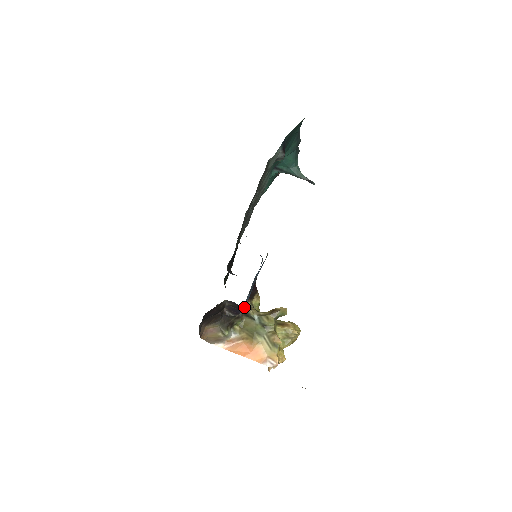
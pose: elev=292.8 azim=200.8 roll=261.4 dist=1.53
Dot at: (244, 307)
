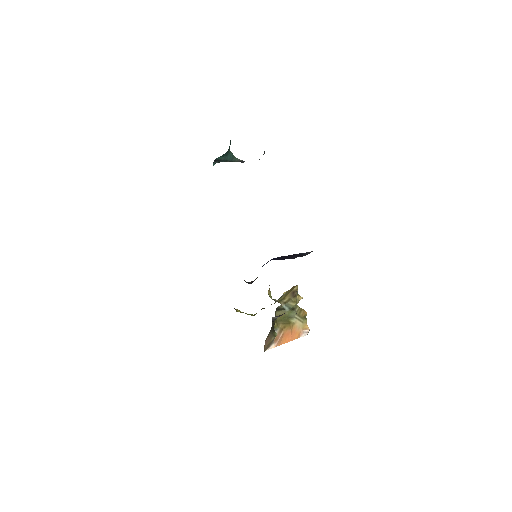
Dot at: occluded
